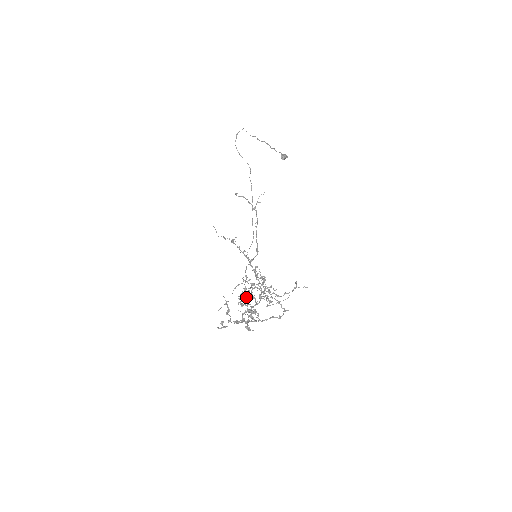
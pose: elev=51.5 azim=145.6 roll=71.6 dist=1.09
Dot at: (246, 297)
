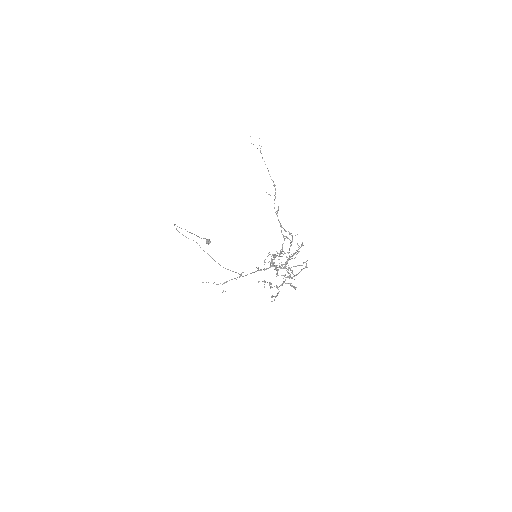
Dot at: (283, 237)
